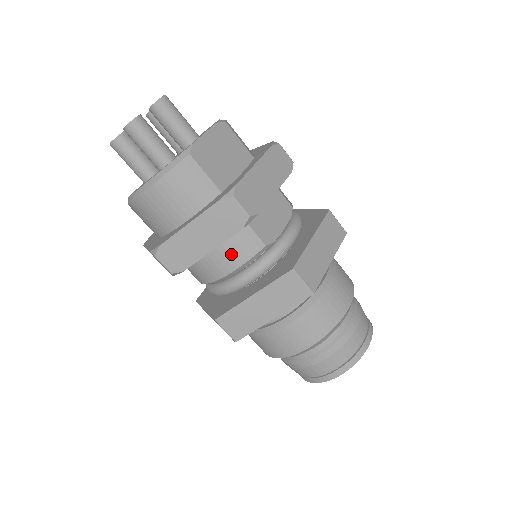
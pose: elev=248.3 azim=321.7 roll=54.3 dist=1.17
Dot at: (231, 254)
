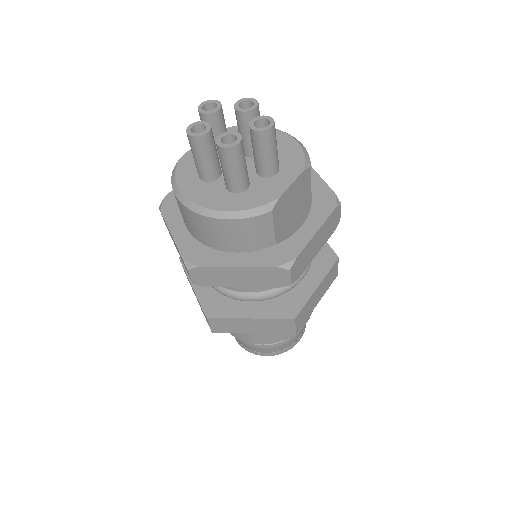
Dot at: occluded
